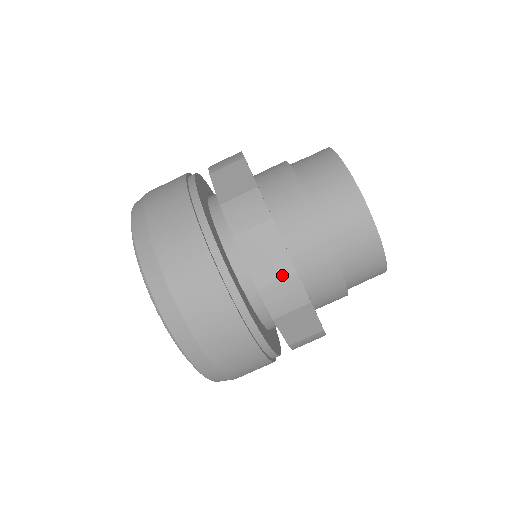
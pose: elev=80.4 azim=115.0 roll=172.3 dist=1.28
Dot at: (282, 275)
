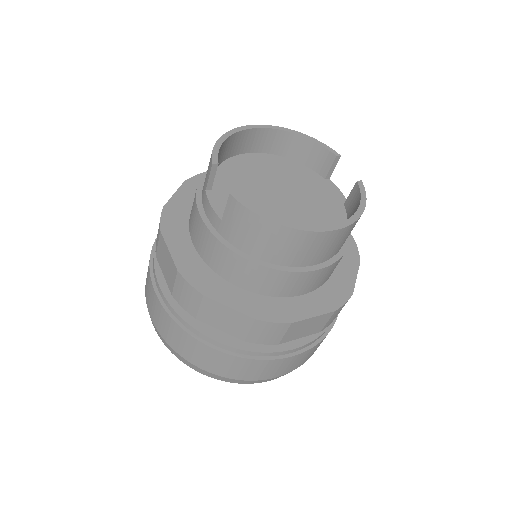
Dot at: (328, 319)
